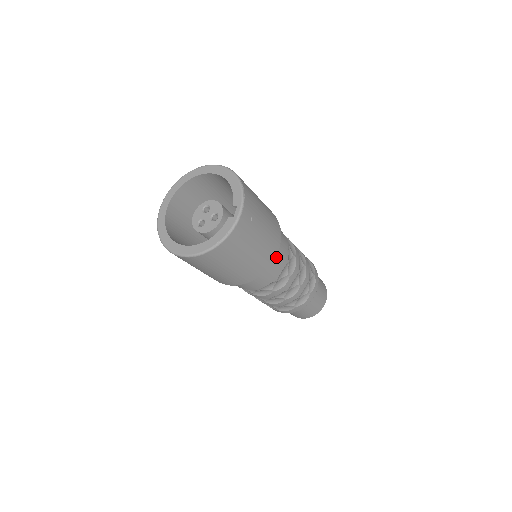
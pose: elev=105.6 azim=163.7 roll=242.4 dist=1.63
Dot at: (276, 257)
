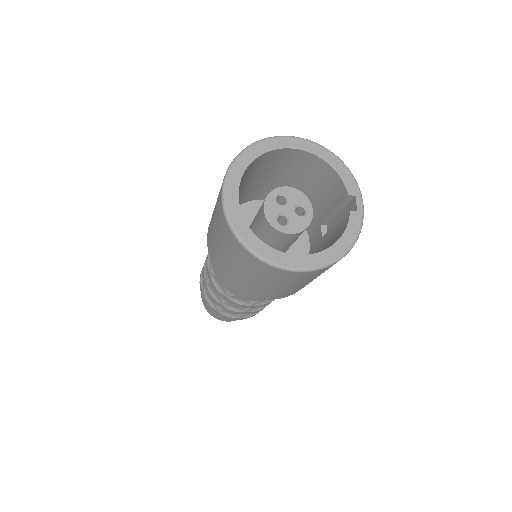
Dot at: occluded
